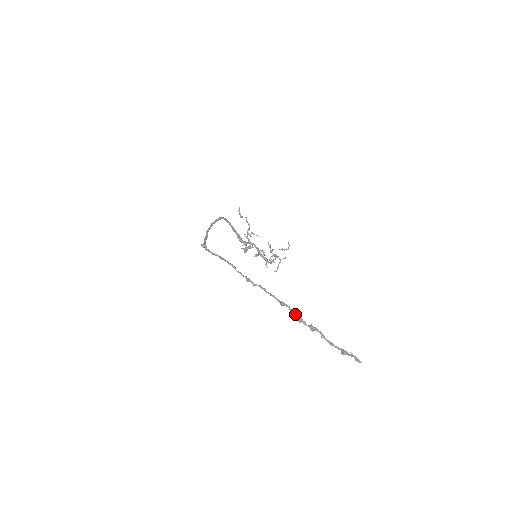
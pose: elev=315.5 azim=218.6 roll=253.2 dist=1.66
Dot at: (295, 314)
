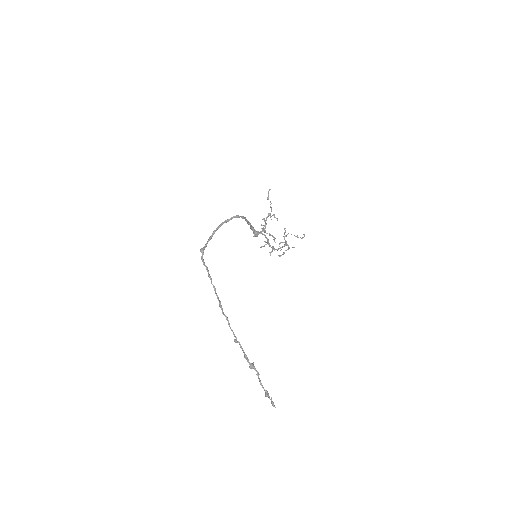
Dot at: (243, 352)
